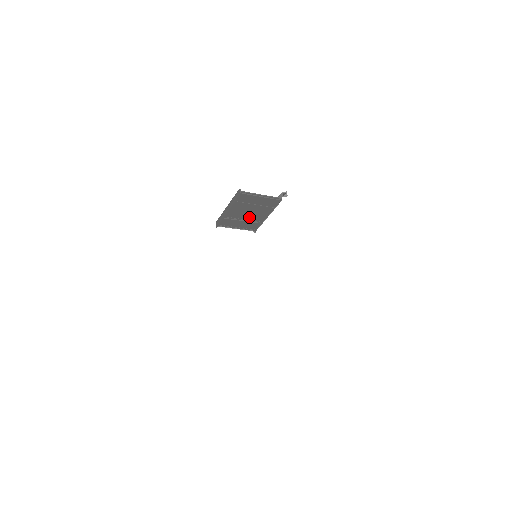
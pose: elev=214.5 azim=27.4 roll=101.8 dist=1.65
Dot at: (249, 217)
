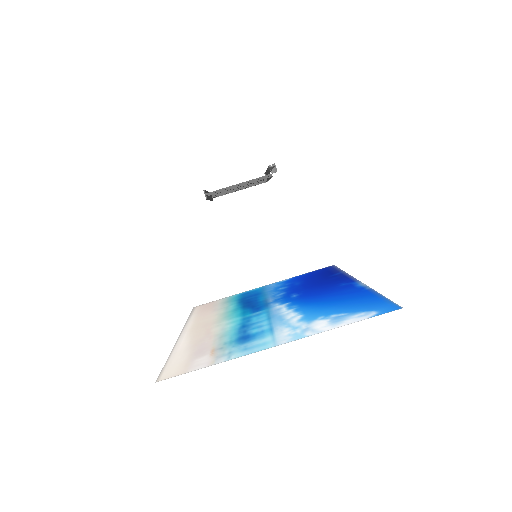
Dot at: occluded
